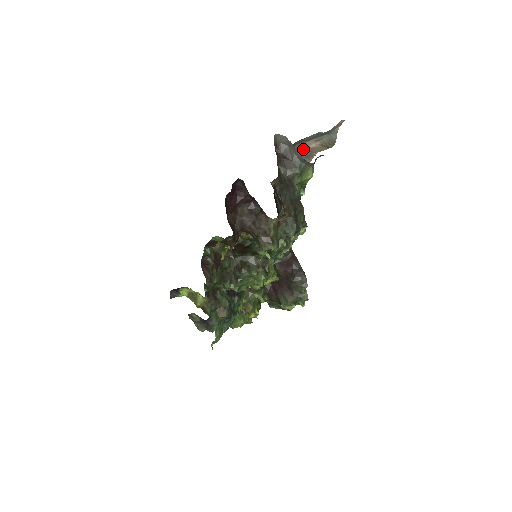
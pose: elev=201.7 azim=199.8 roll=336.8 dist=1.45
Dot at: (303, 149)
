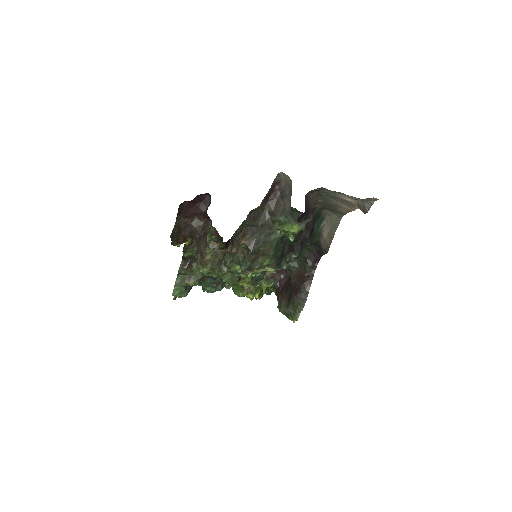
Dot at: (338, 196)
